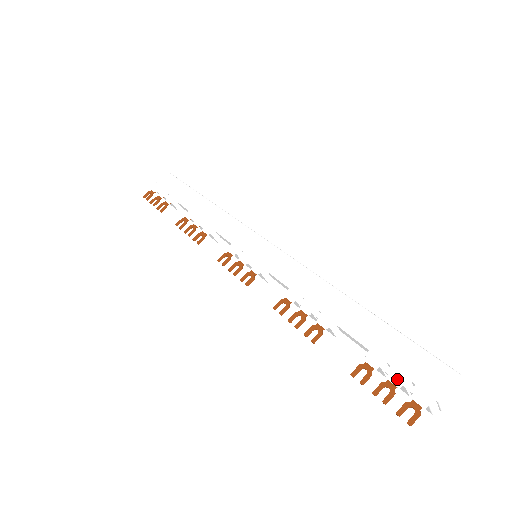
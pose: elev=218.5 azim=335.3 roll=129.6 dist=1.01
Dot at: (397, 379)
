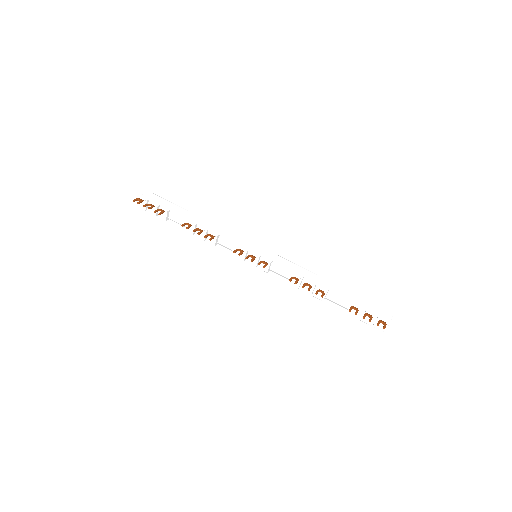
Dot at: (371, 313)
